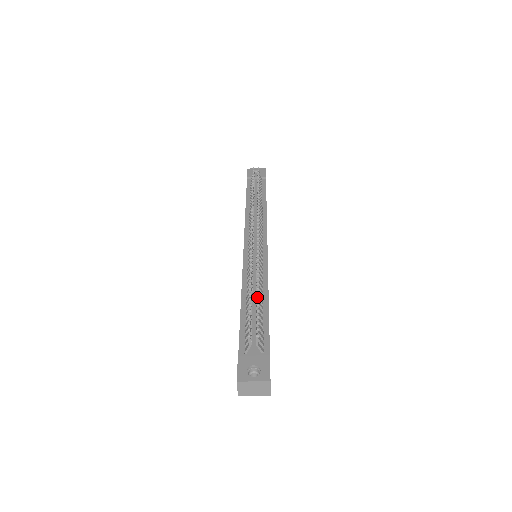
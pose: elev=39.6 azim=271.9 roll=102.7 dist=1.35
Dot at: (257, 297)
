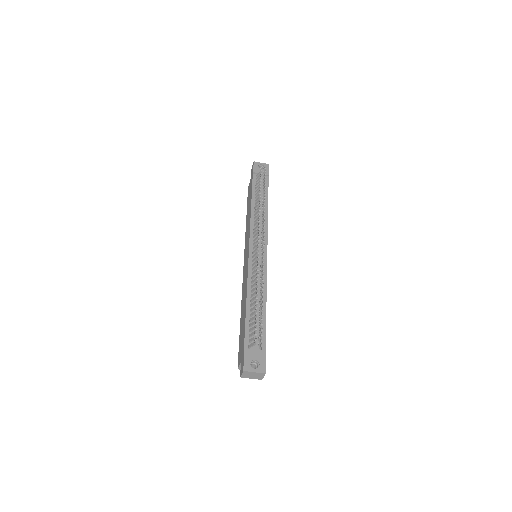
Dot at: occluded
